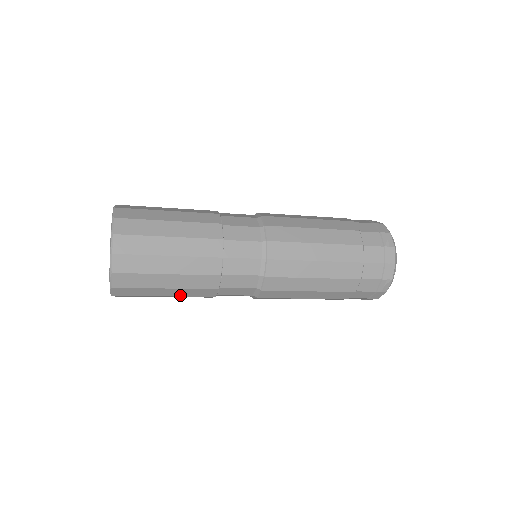
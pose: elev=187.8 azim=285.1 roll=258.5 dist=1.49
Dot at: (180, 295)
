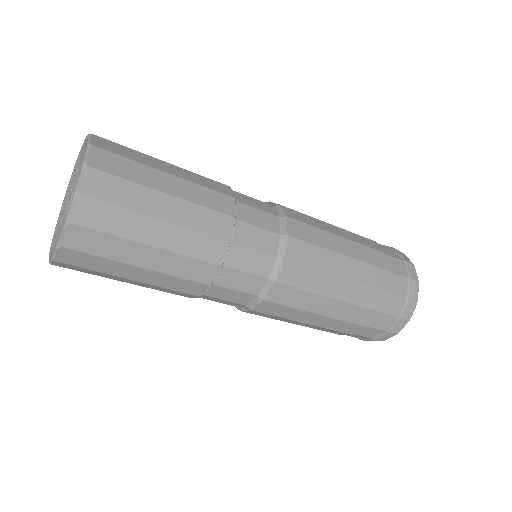
Dot at: (146, 286)
